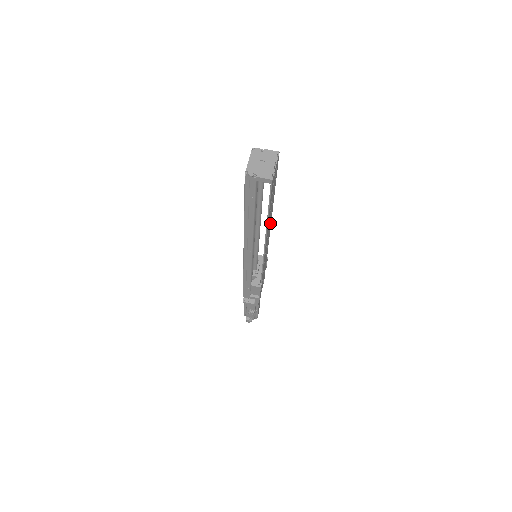
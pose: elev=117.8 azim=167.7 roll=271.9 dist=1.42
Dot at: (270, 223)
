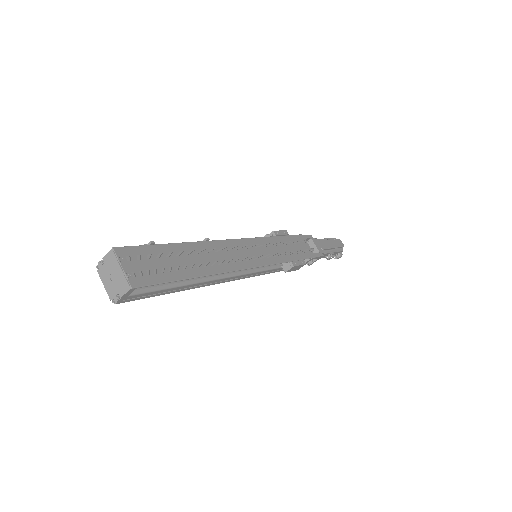
Dot at: (218, 247)
